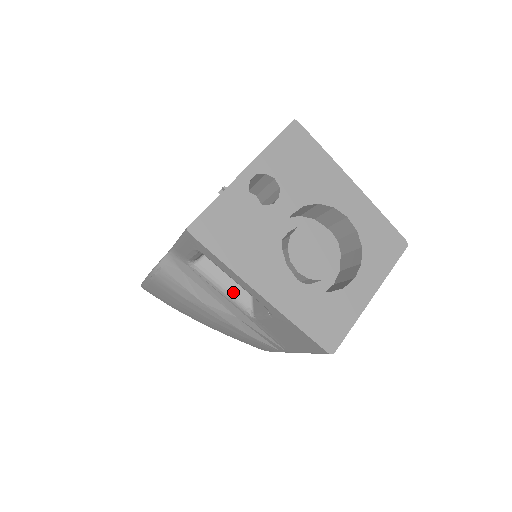
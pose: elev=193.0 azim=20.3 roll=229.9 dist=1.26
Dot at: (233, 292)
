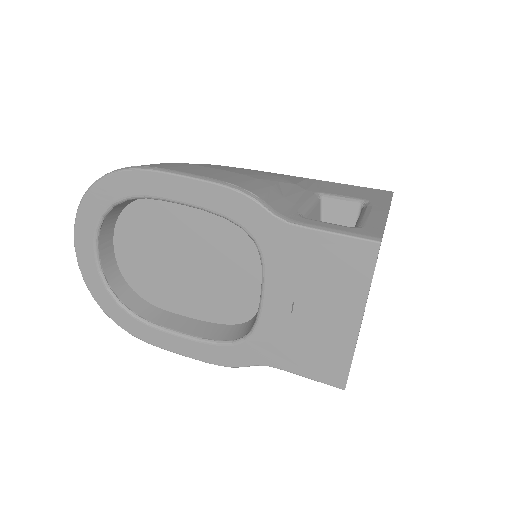
Dot at: occluded
